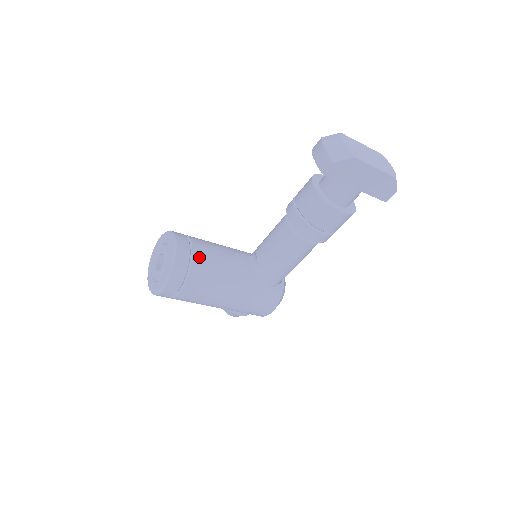
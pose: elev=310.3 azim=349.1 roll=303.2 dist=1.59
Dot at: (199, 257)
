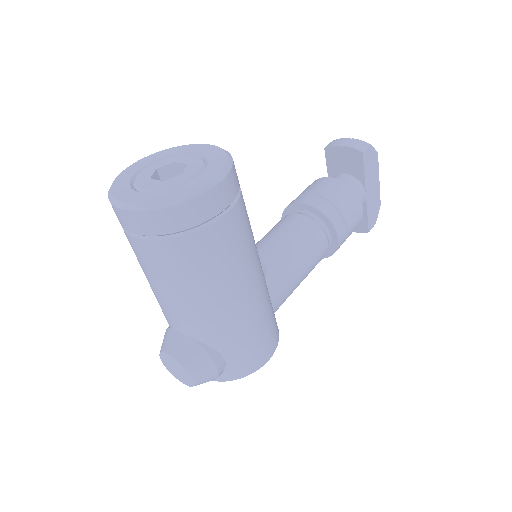
Dot at: occluded
